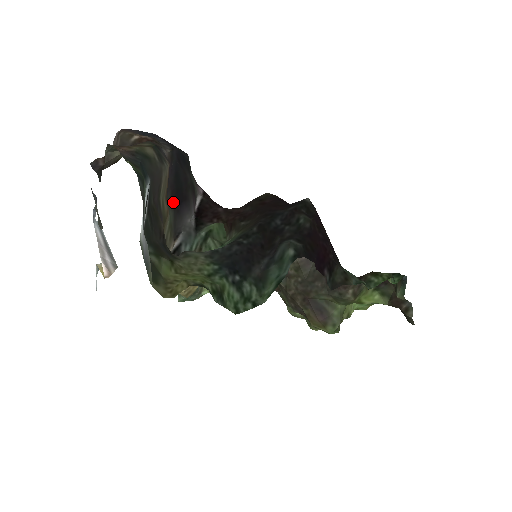
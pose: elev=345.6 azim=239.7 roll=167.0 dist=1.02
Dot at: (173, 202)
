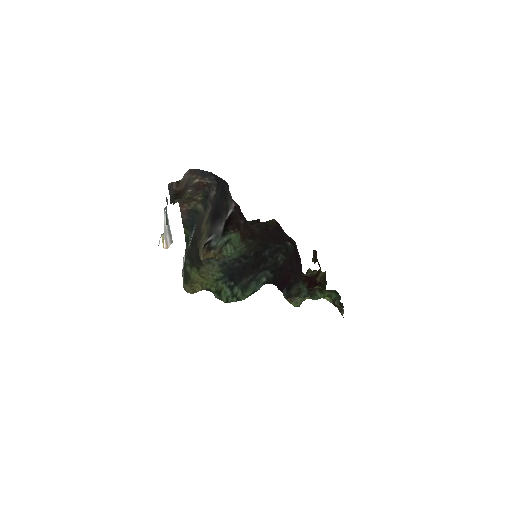
Dot at: (211, 219)
